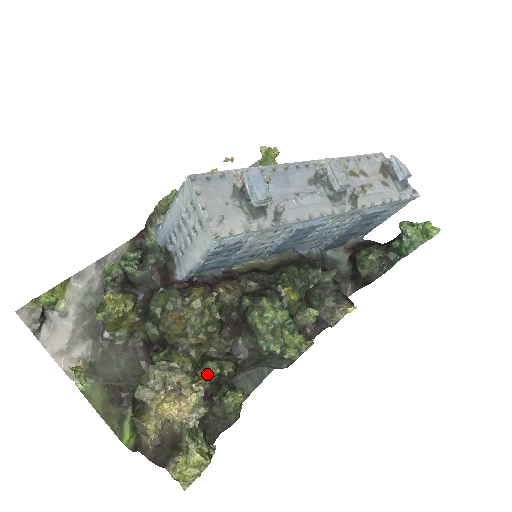
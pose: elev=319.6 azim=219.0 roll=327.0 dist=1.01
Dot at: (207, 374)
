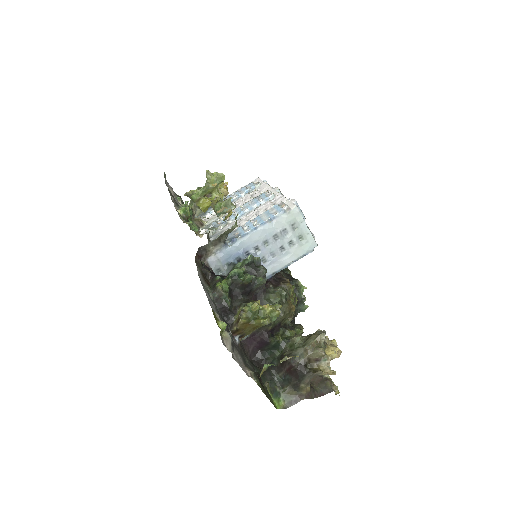
Dot at: occluded
